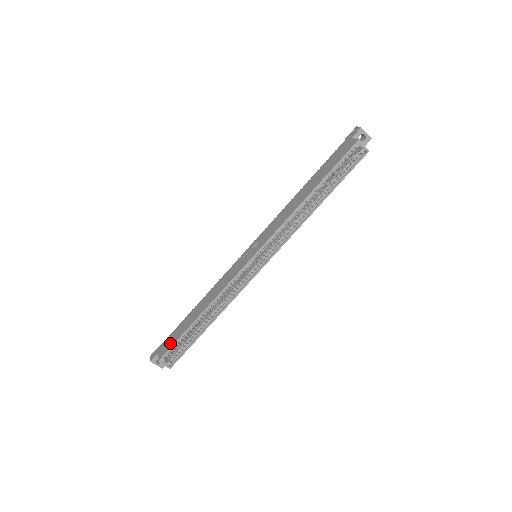
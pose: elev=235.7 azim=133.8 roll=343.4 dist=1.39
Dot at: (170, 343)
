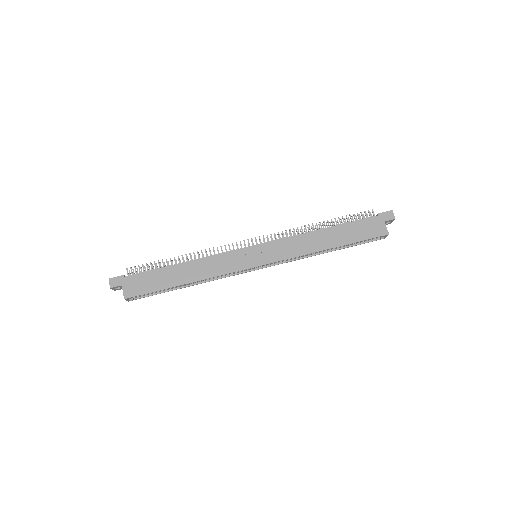
Dot at: (142, 288)
